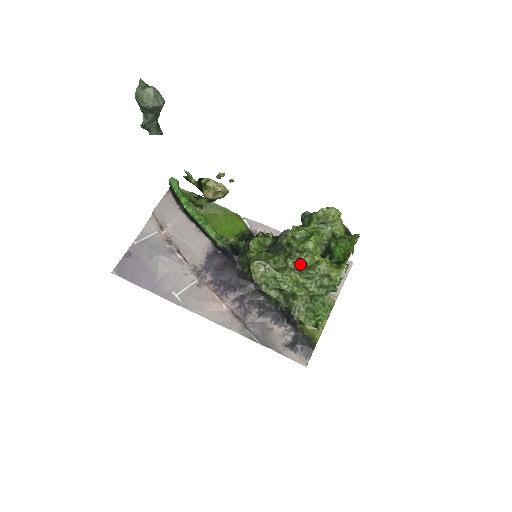
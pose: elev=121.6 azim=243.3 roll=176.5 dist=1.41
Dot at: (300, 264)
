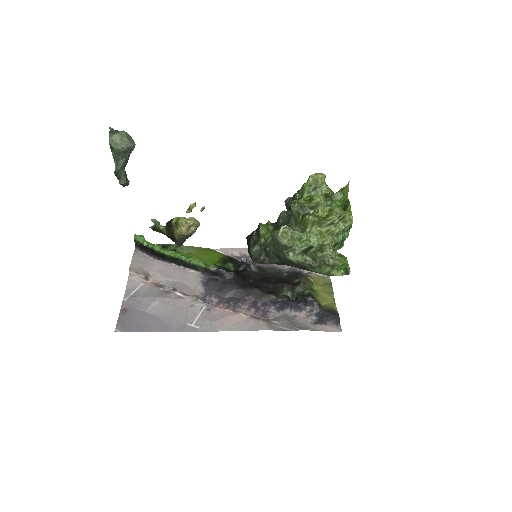
Dot at: (318, 217)
